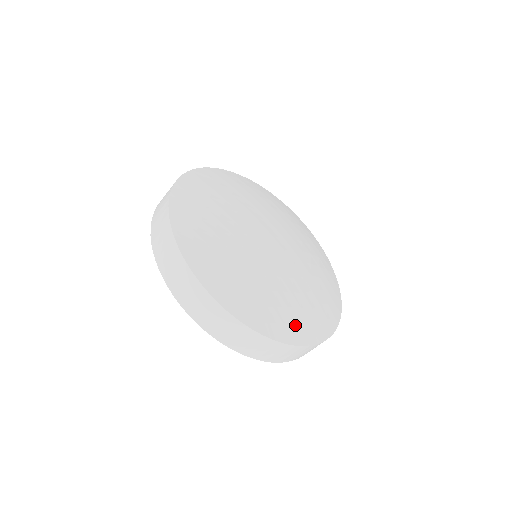
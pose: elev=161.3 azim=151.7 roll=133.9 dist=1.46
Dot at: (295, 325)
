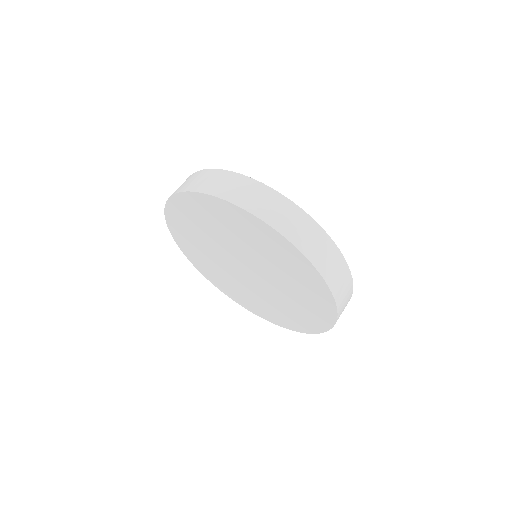
Dot at: occluded
